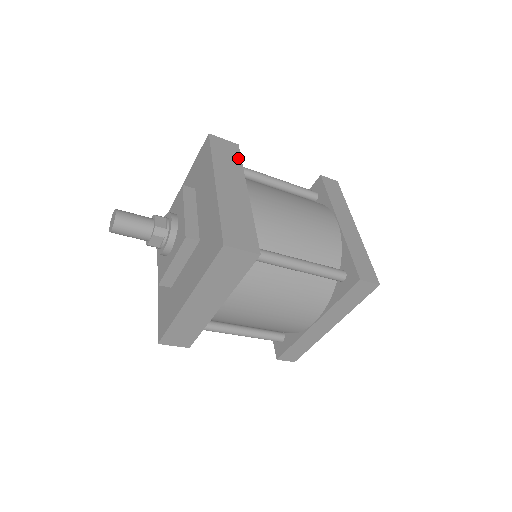
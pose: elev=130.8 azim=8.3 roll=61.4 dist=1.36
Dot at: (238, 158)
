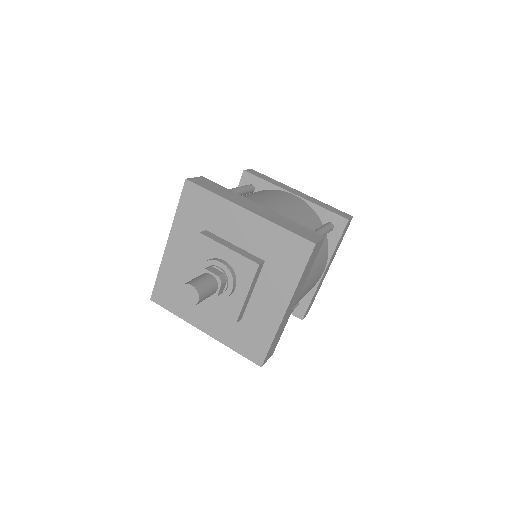
Dot at: (219, 186)
